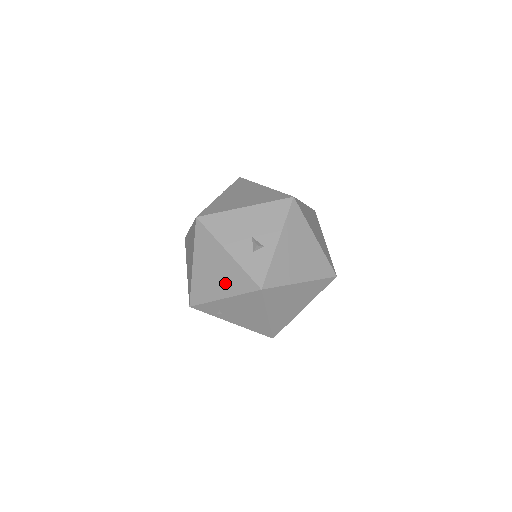
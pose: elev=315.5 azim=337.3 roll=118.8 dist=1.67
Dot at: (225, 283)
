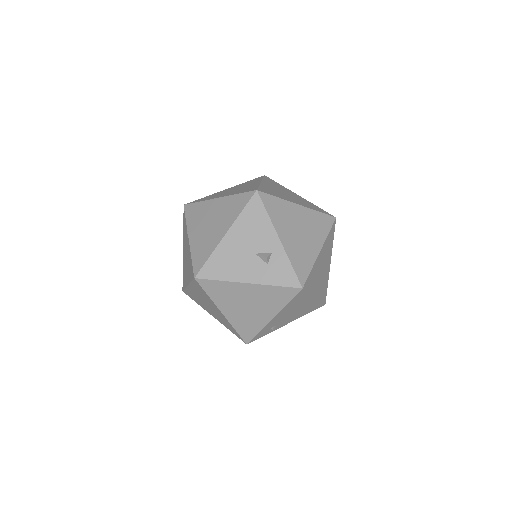
Dot at: (265, 306)
